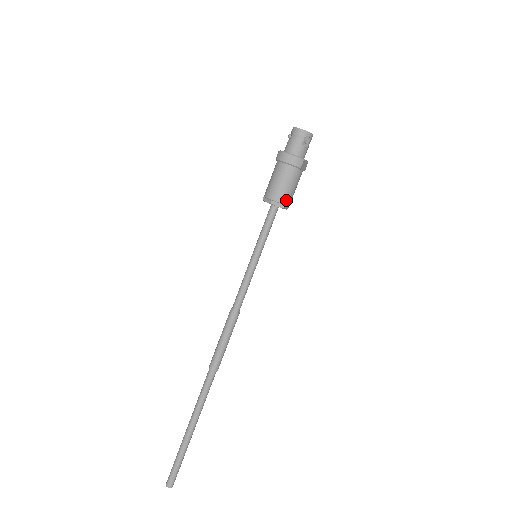
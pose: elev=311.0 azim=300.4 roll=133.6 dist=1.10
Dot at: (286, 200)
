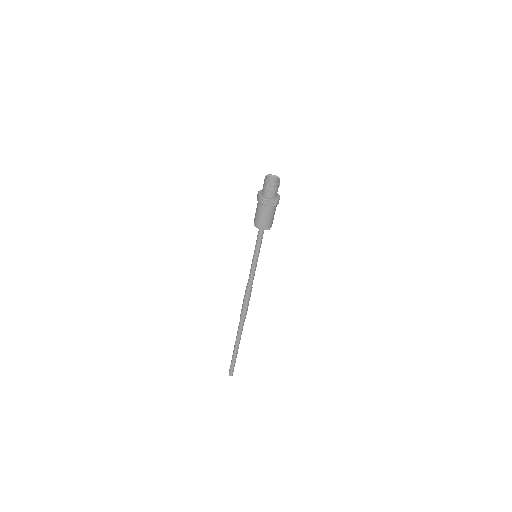
Dot at: (261, 225)
